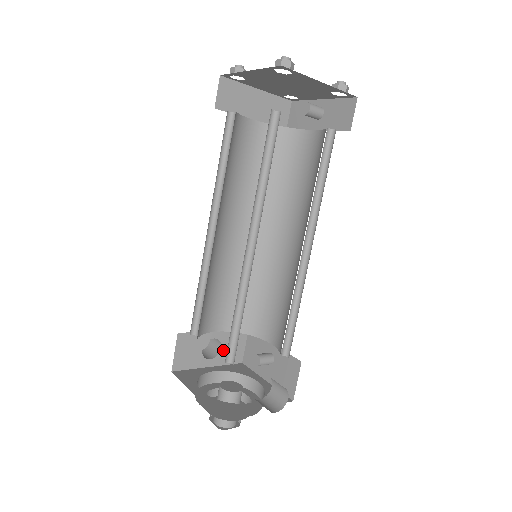
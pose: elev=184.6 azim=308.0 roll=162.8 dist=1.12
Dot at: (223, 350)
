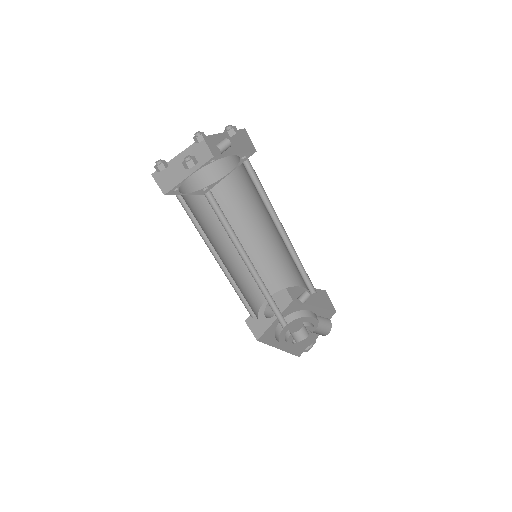
Dot at: occluded
